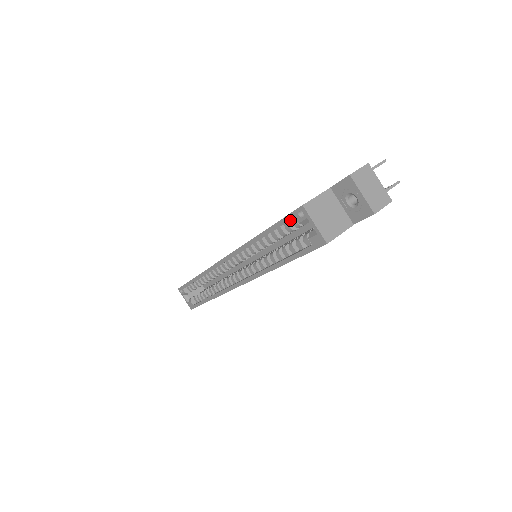
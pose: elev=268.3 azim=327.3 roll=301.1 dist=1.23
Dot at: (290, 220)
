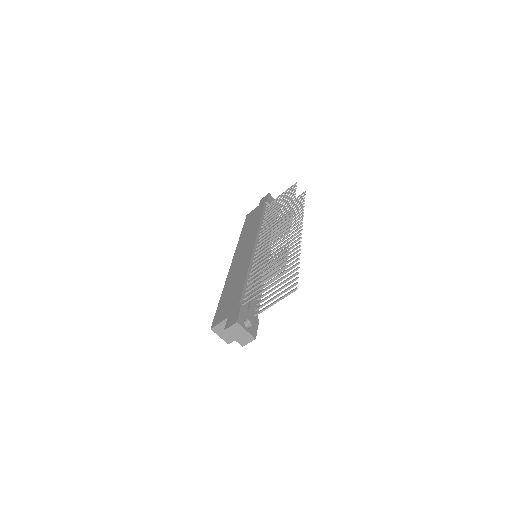
Dot at: occluded
